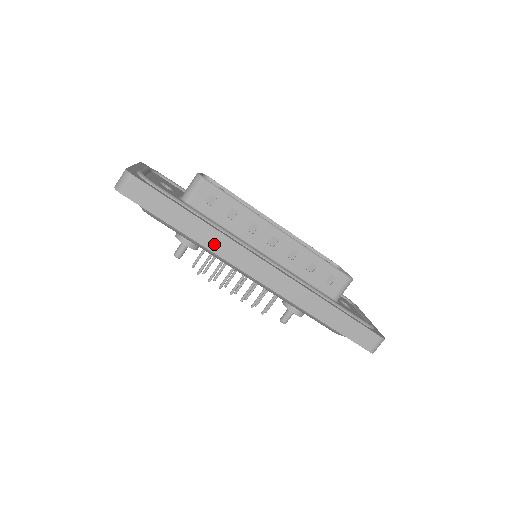
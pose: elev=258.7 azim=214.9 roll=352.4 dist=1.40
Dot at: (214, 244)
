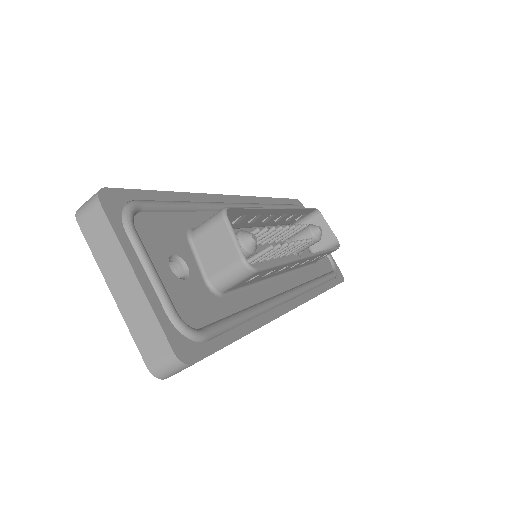
Dot at: occluded
